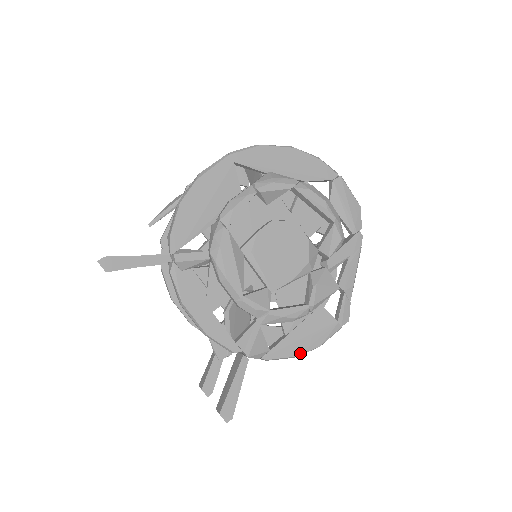
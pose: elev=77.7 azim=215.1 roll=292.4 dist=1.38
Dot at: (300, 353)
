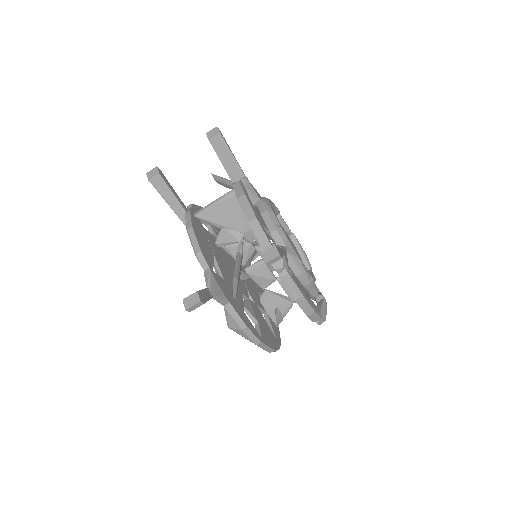
Dot at: (305, 297)
